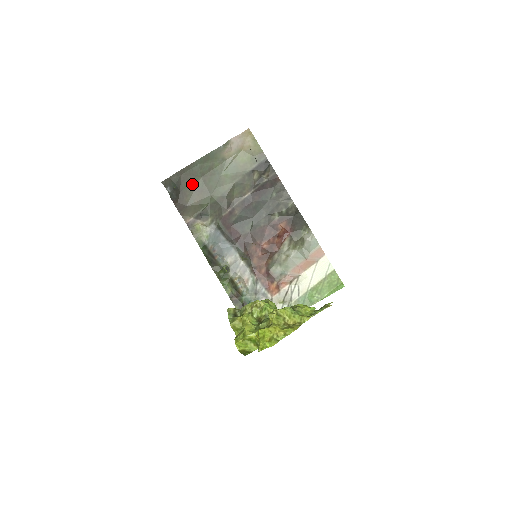
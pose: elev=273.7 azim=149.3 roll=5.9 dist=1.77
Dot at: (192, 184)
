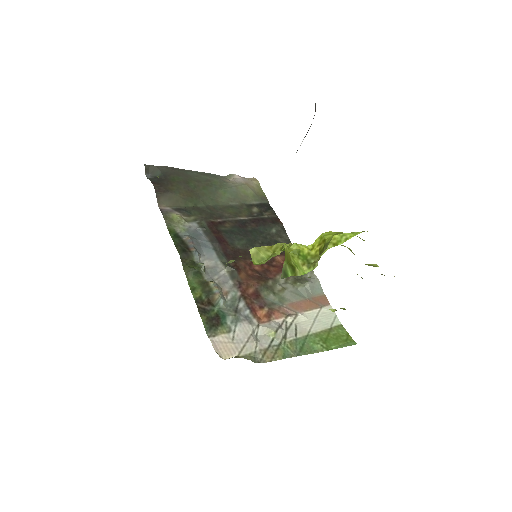
Dot at: (183, 181)
